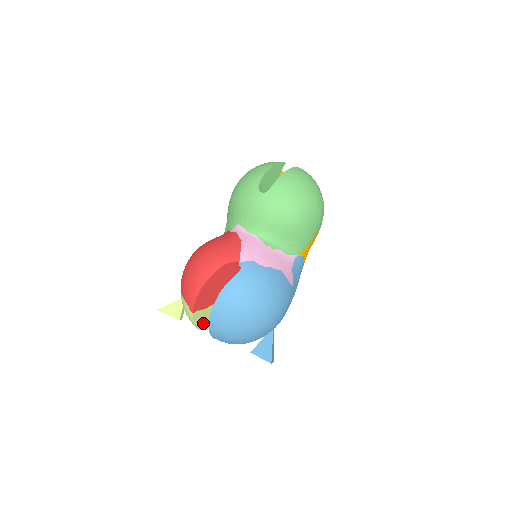
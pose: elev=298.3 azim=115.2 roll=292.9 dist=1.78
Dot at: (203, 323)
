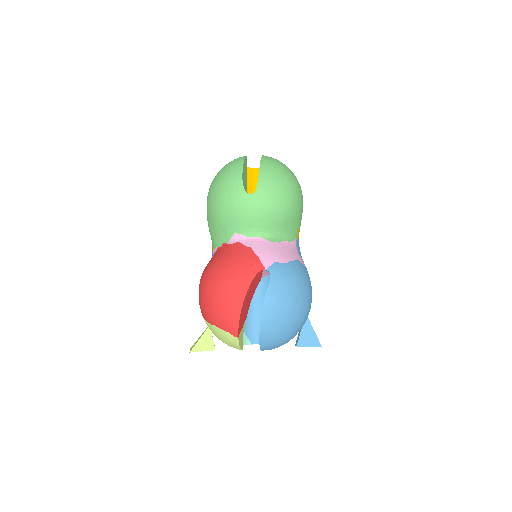
Dot at: (242, 342)
